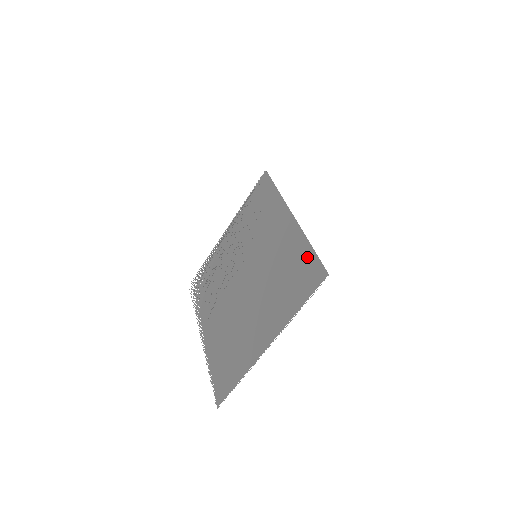
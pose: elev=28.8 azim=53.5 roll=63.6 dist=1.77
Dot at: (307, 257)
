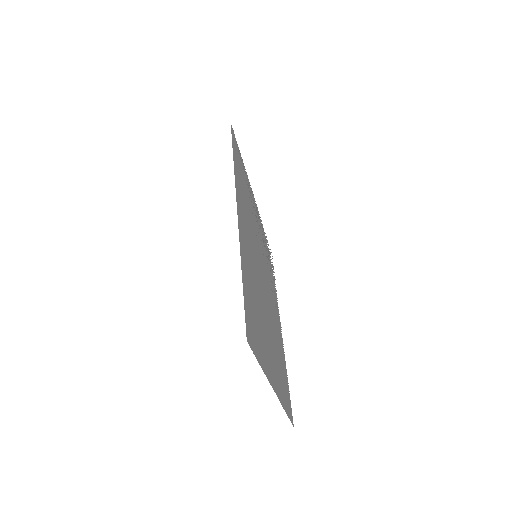
Dot at: (246, 297)
